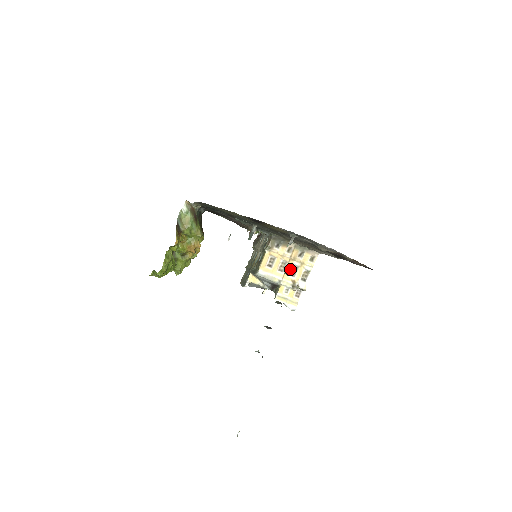
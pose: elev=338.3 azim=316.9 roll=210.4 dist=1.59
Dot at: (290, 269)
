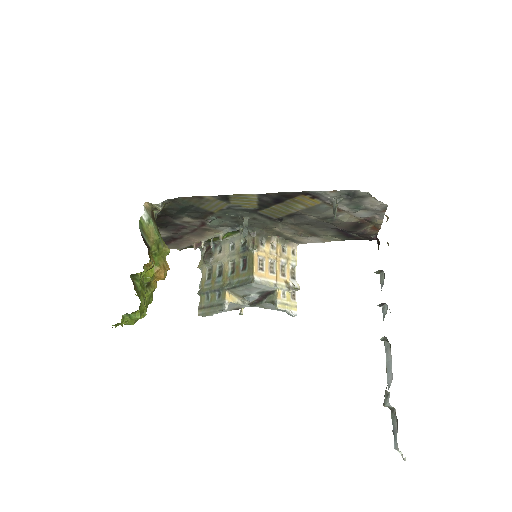
Dot at: (279, 268)
